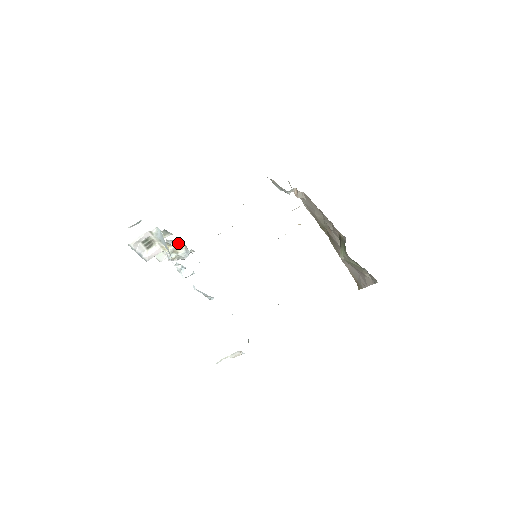
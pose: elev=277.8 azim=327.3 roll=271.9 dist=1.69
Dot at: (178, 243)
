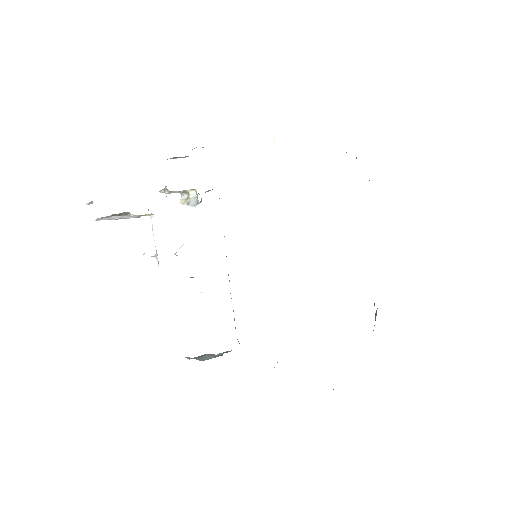
Dot at: occluded
